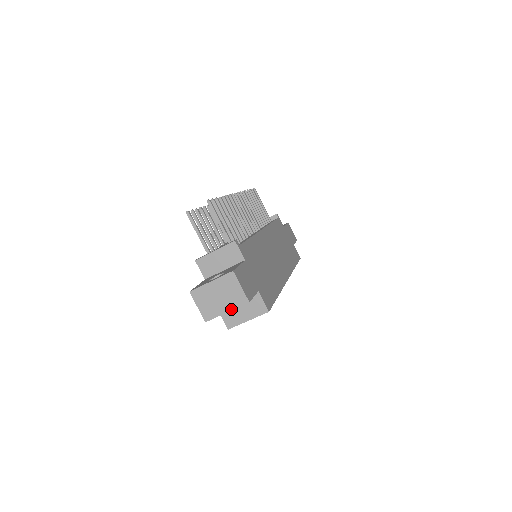
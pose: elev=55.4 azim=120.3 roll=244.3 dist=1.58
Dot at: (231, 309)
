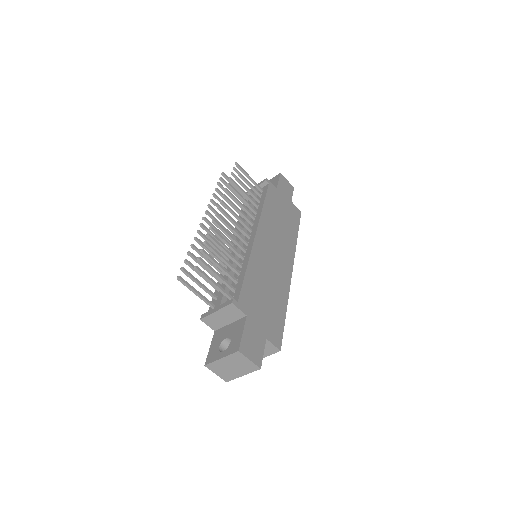
Dot at: (246, 374)
